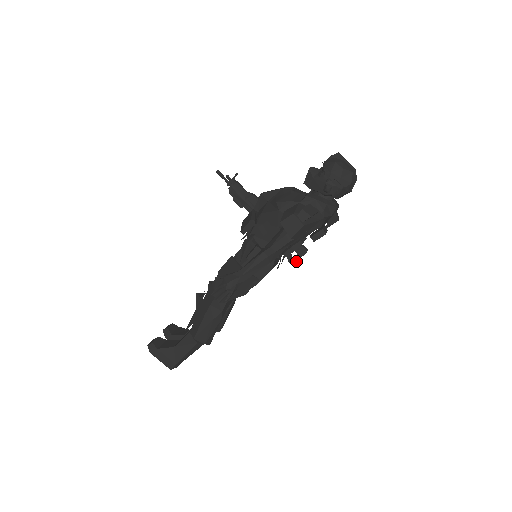
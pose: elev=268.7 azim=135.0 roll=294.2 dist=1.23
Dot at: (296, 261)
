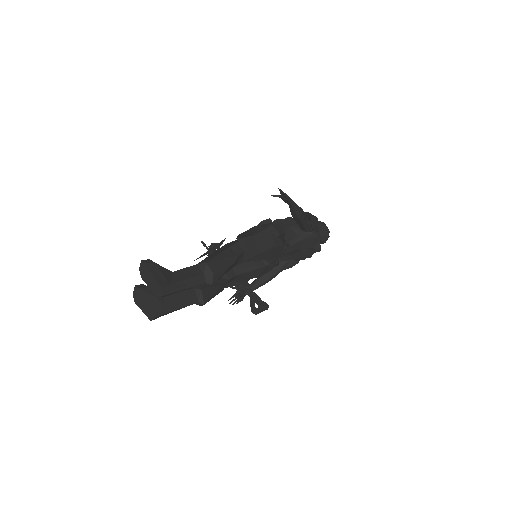
Dot at: (259, 311)
